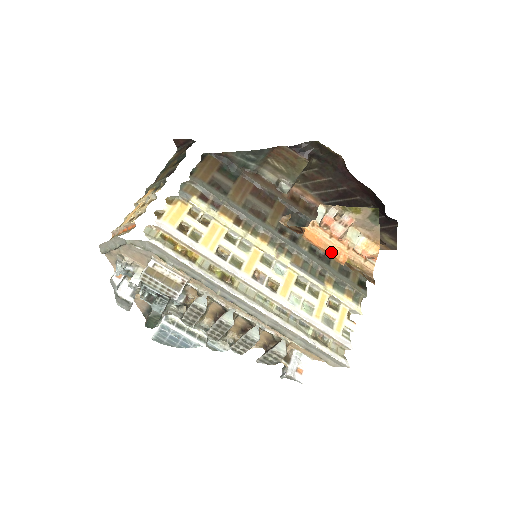
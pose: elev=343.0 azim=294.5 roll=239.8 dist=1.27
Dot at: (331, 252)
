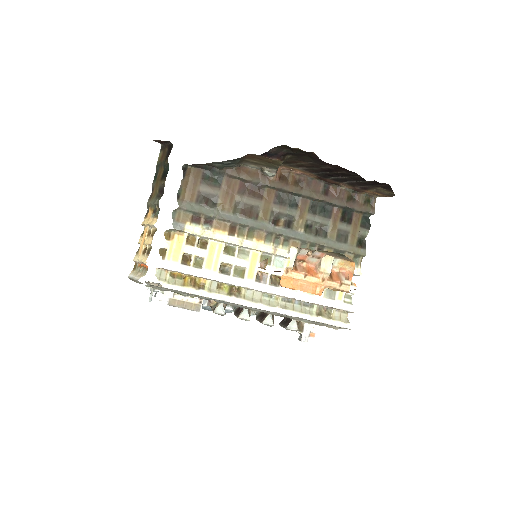
Dot at: (307, 290)
